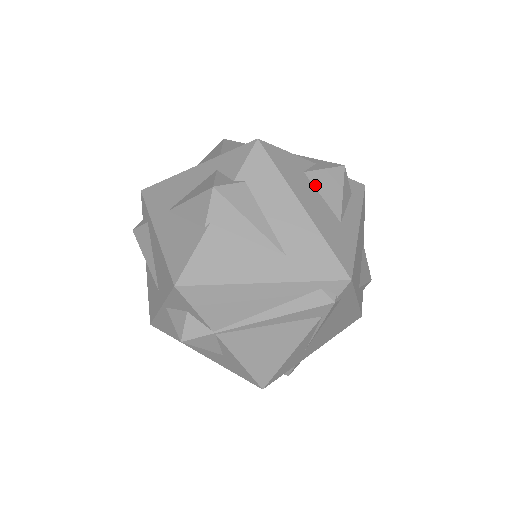
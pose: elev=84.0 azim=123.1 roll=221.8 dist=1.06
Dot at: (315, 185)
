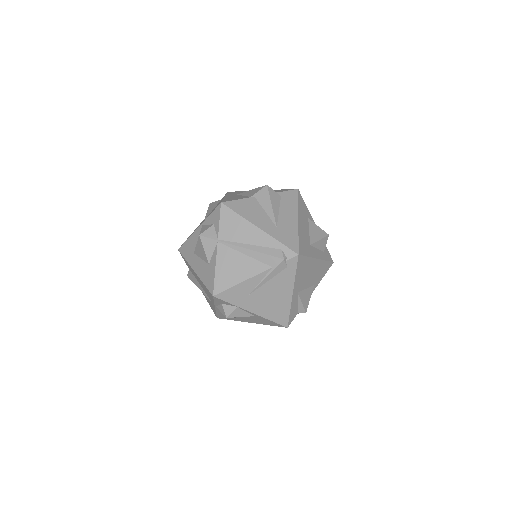
Dot at: (309, 226)
